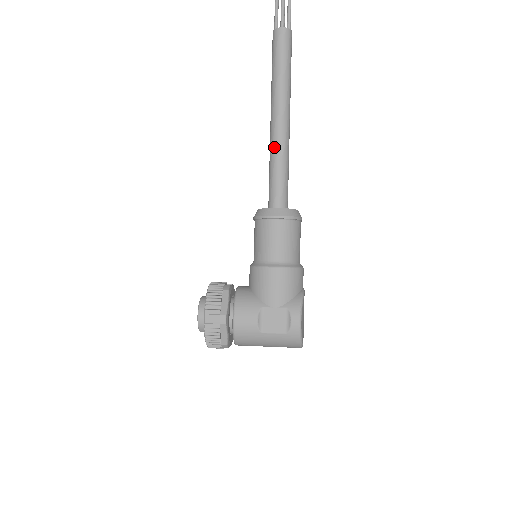
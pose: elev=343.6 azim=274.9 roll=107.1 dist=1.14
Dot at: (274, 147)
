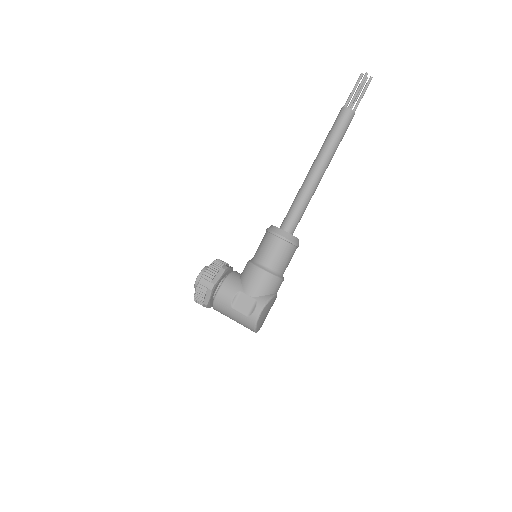
Dot at: (303, 188)
